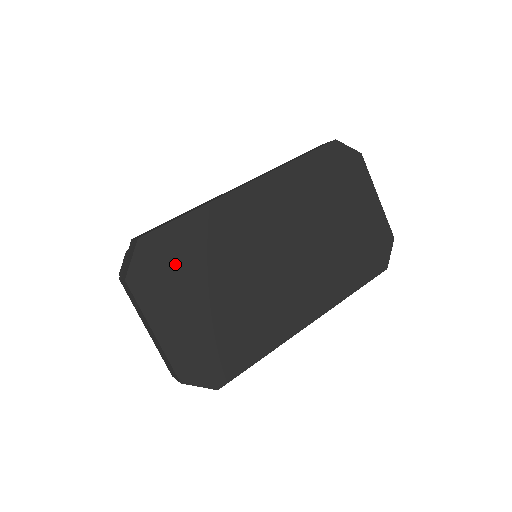
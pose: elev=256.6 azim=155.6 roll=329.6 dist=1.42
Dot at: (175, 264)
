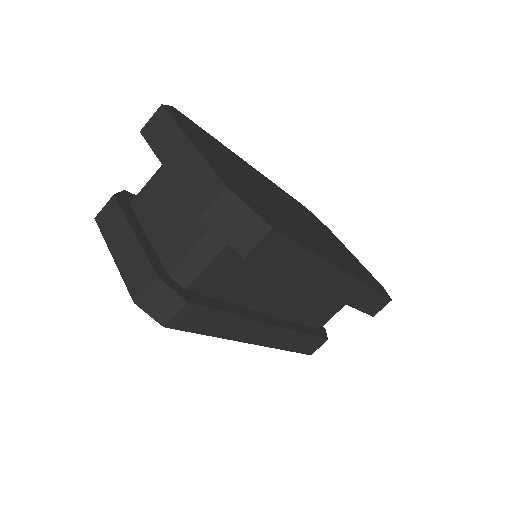
Dot at: (206, 139)
